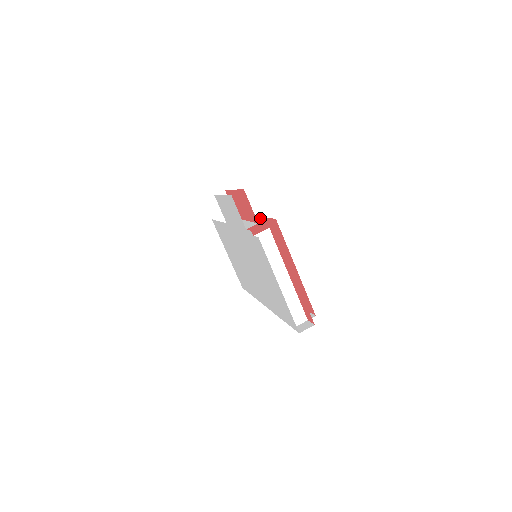
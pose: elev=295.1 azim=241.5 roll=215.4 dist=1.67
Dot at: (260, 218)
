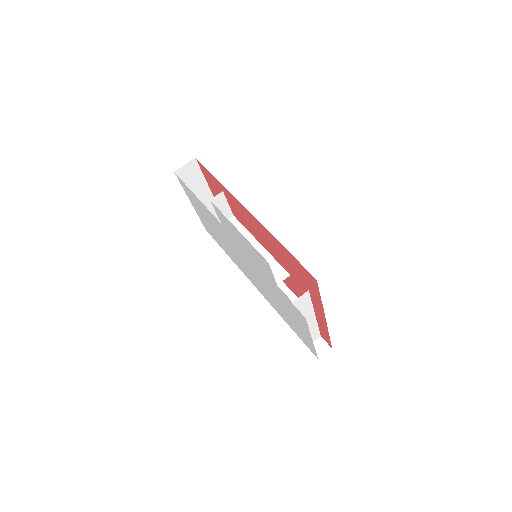
Dot at: (277, 241)
